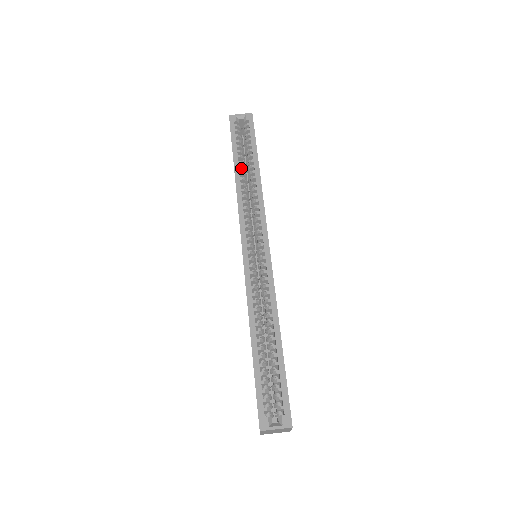
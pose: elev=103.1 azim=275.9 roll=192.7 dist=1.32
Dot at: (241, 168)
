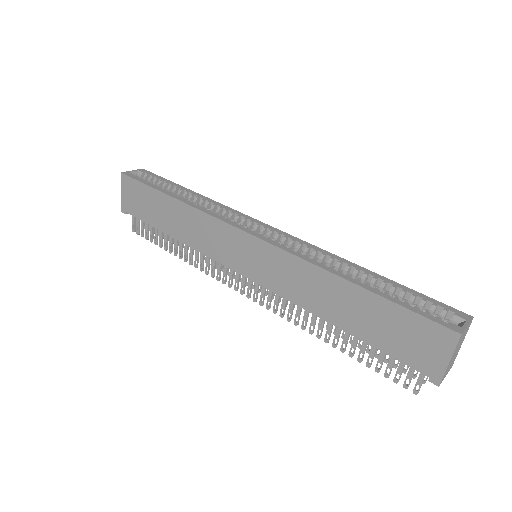
Dot at: (177, 195)
